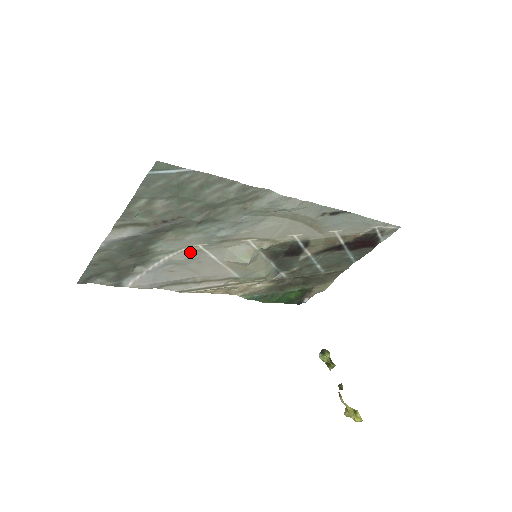
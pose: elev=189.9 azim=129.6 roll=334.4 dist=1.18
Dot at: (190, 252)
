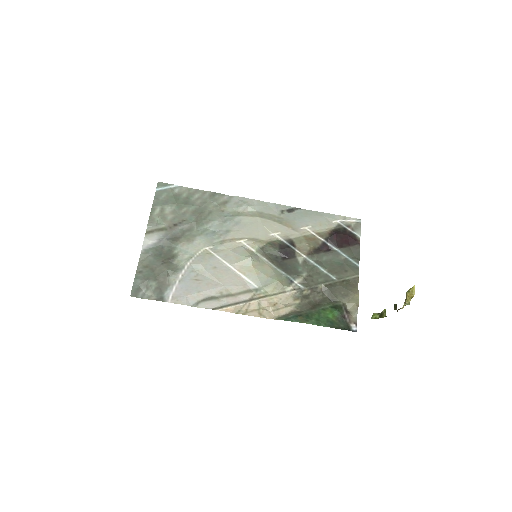
Dot at: (203, 256)
